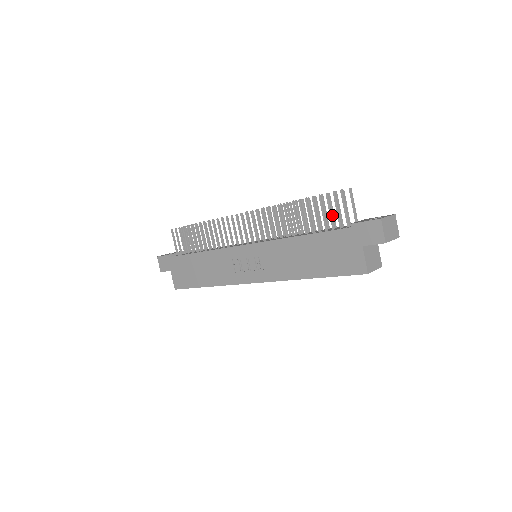
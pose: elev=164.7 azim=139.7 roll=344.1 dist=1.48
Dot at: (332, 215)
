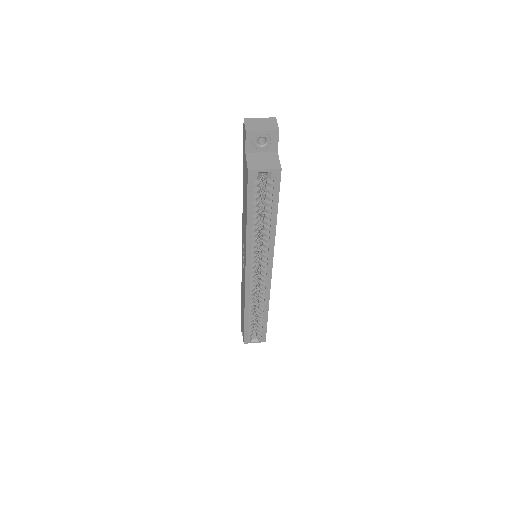
Dot at: occluded
